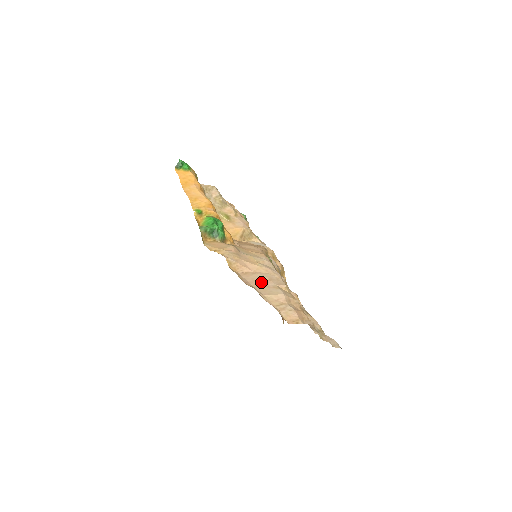
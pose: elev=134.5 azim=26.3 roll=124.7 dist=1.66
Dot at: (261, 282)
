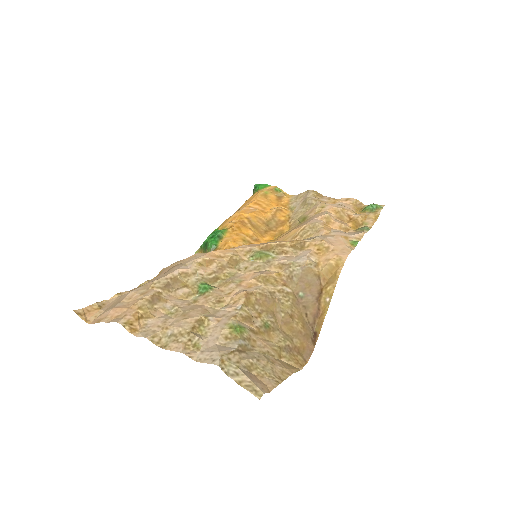
Dot at: (144, 284)
